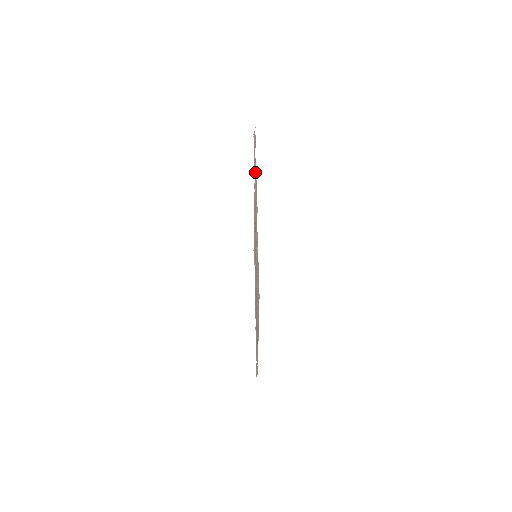
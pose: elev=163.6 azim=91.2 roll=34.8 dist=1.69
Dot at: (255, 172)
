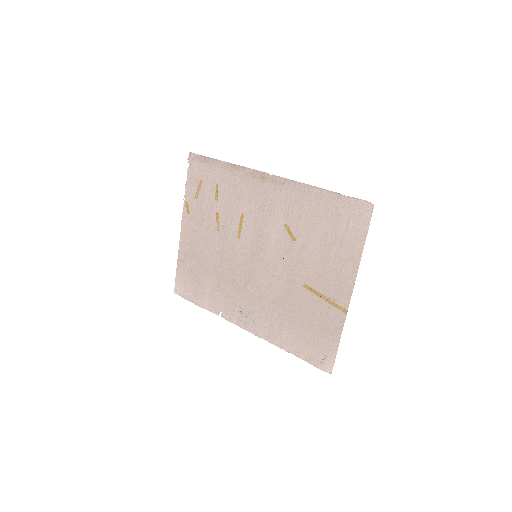
Dot at: (239, 168)
